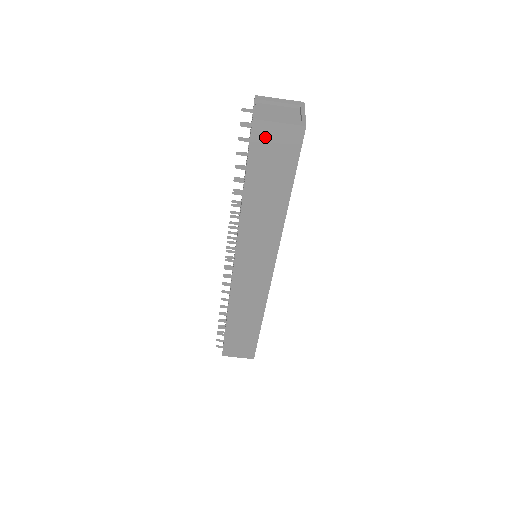
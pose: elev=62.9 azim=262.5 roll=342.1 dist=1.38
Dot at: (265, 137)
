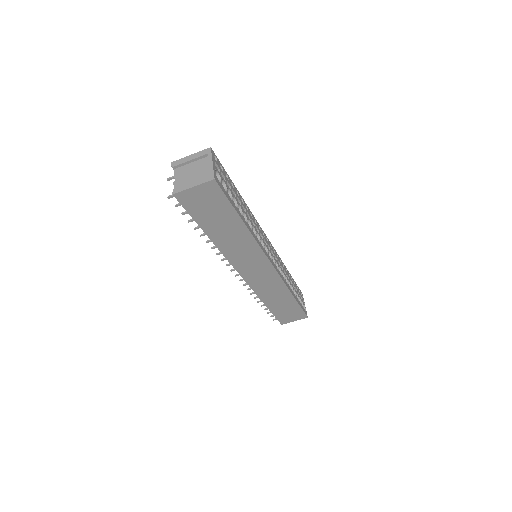
Dot at: (191, 199)
